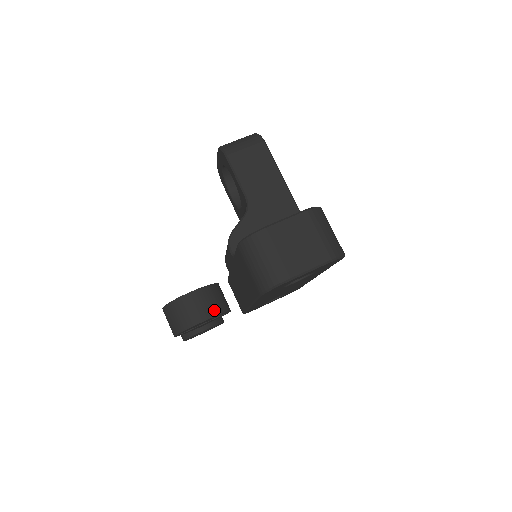
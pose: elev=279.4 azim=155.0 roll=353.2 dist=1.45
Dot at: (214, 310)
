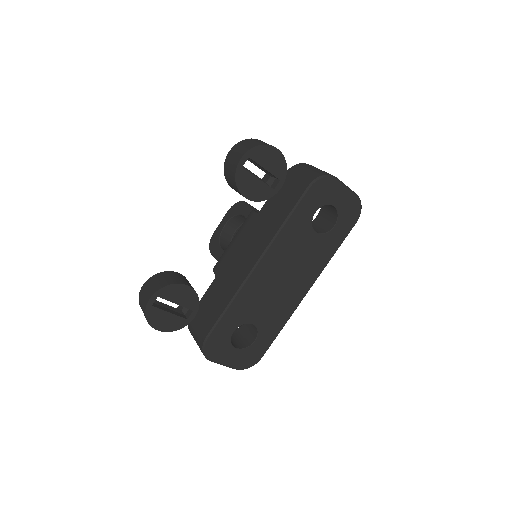
Dot at: (282, 158)
